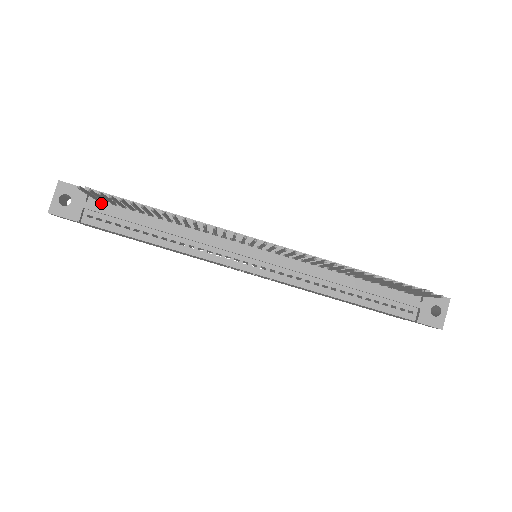
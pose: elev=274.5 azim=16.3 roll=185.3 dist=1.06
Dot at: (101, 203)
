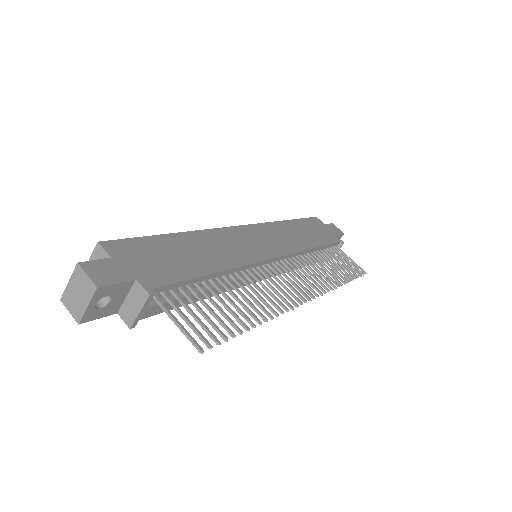
Dot at: (158, 296)
